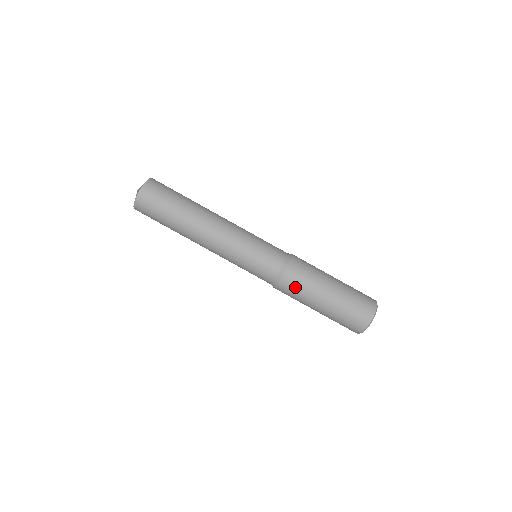
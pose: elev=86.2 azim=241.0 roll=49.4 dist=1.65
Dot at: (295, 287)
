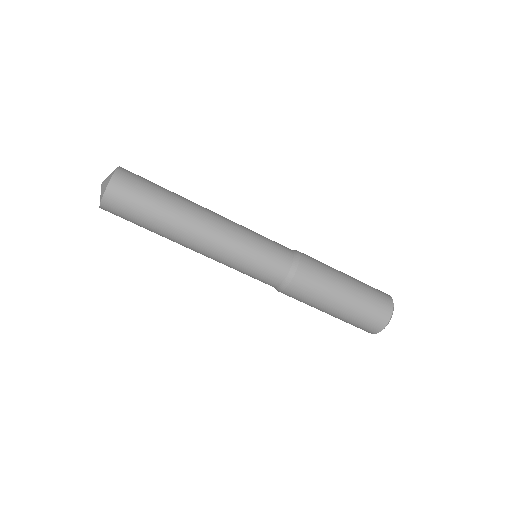
Dot at: occluded
